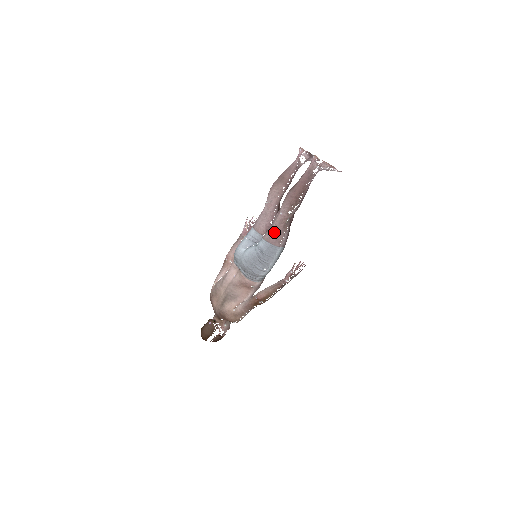
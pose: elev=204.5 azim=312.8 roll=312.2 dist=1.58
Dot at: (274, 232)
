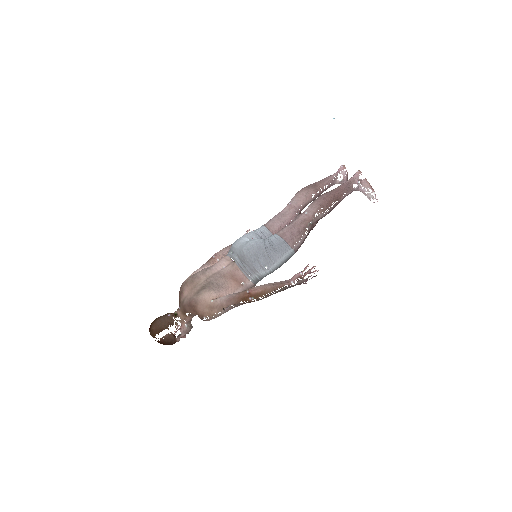
Dot at: (292, 229)
